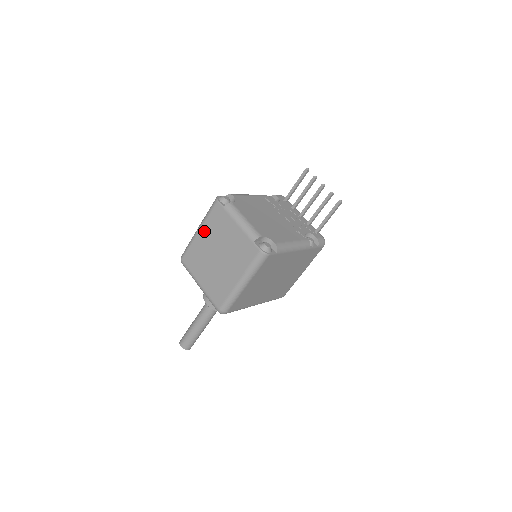
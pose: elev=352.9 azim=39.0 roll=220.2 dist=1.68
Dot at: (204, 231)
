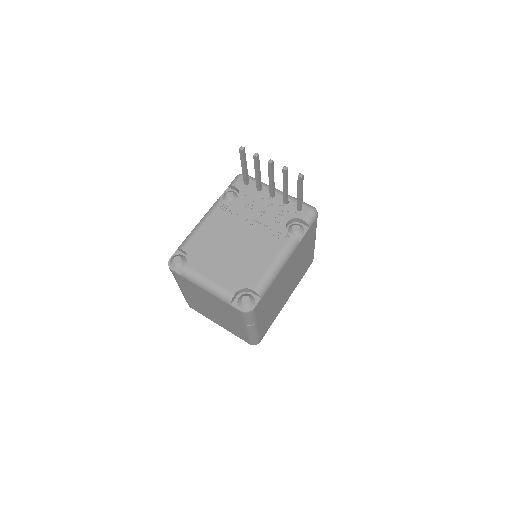
Dot at: (185, 291)
